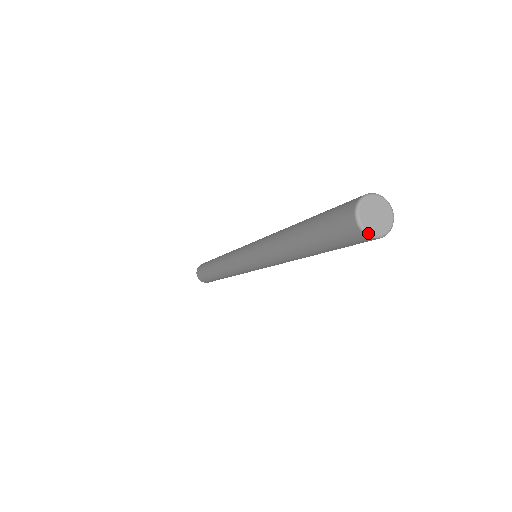
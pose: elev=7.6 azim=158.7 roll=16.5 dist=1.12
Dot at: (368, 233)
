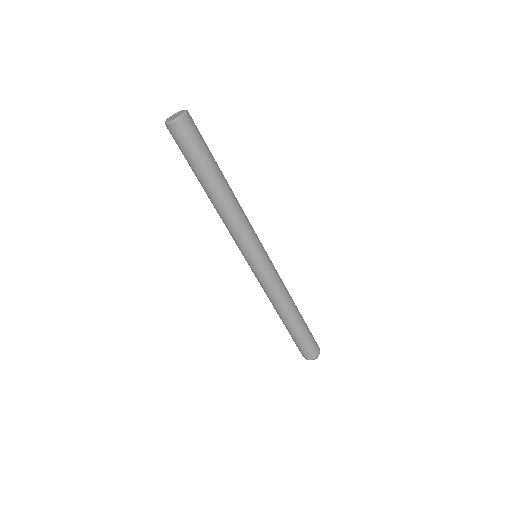
Dot at: (166, 122)
